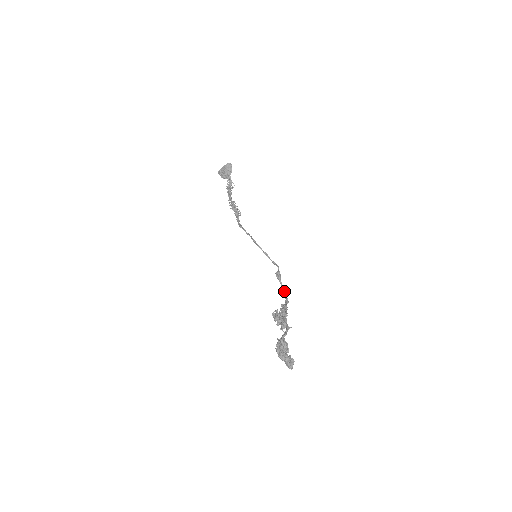
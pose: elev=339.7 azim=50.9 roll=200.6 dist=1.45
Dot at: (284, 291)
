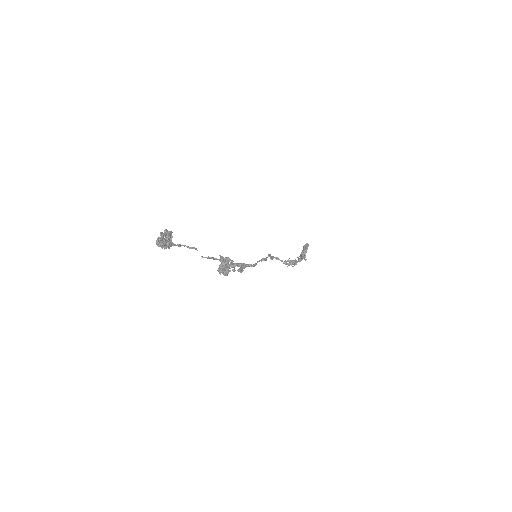
Dot at: (256, 263)
